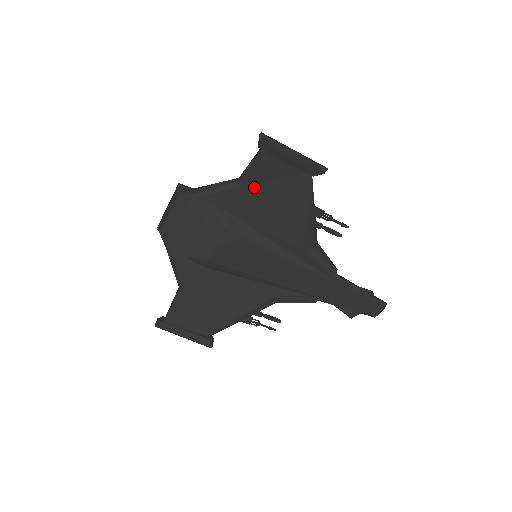
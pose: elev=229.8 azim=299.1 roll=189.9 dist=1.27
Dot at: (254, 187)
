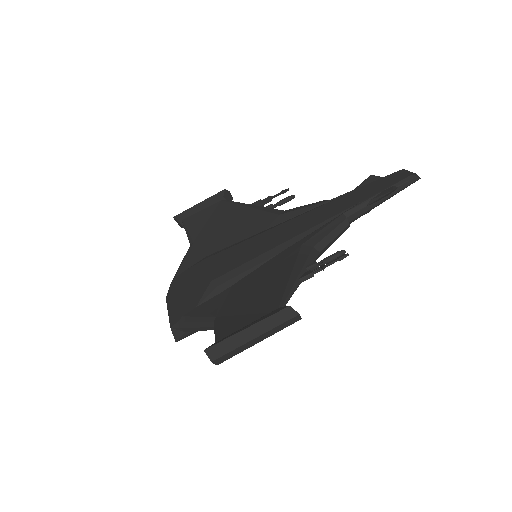
Dot at: (201, 235)
